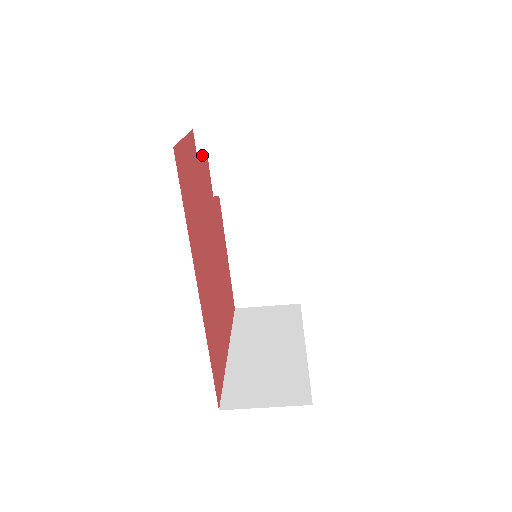
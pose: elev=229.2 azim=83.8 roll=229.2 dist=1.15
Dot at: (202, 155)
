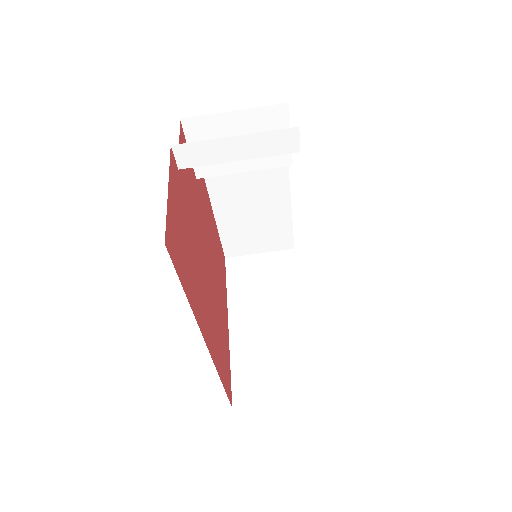
Dot at: occluded
